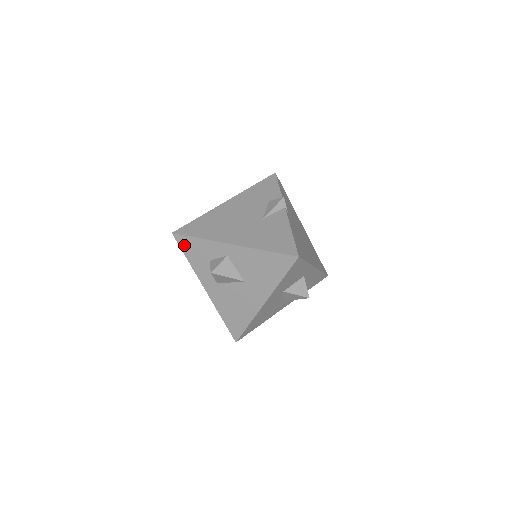
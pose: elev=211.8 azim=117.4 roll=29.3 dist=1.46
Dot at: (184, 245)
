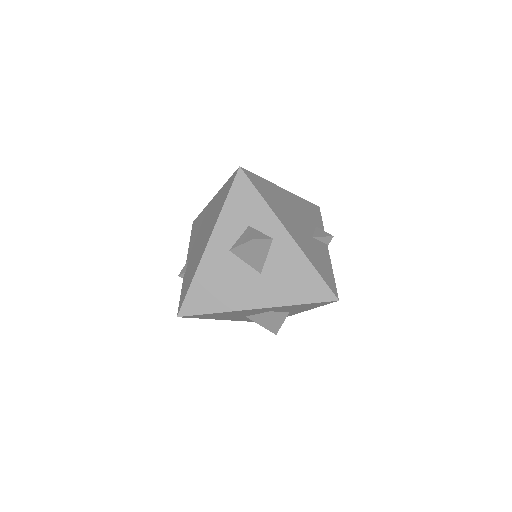
Dot at: (239, 188)
